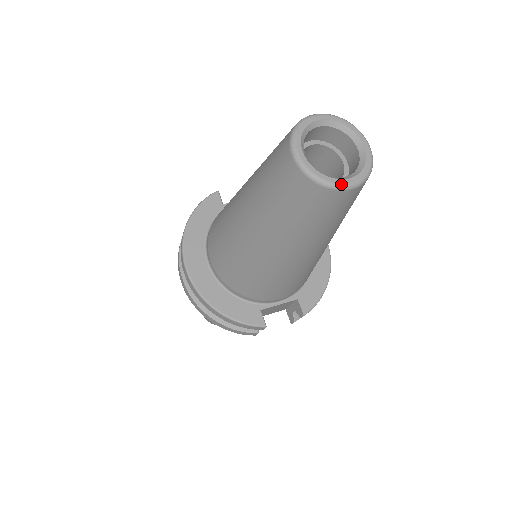
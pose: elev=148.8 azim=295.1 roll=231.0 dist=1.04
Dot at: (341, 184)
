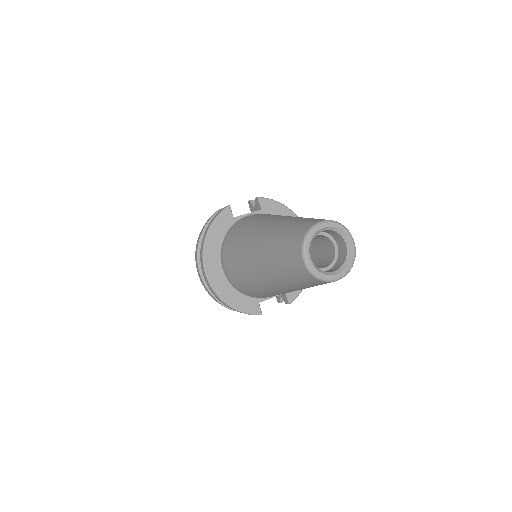
Dot at: (333, 279)
